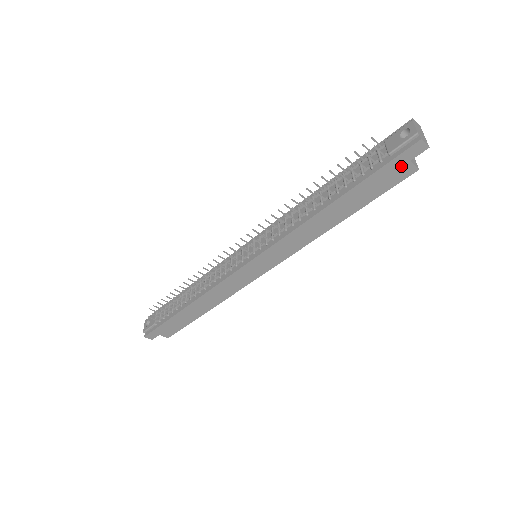
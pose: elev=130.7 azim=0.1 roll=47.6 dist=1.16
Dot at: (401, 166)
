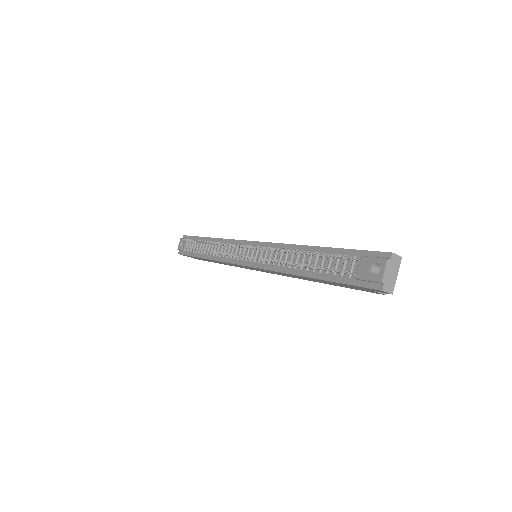
Dot at: (367, 289)
